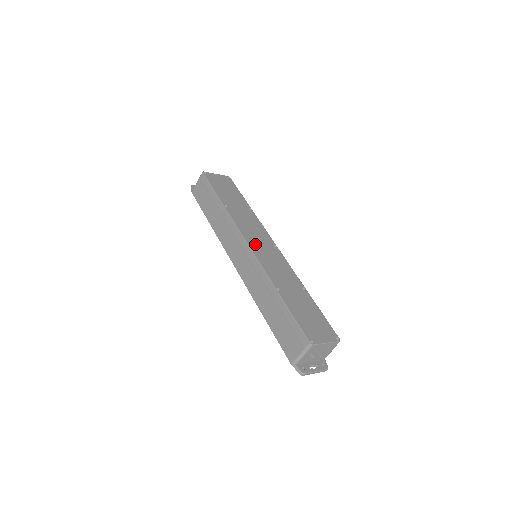
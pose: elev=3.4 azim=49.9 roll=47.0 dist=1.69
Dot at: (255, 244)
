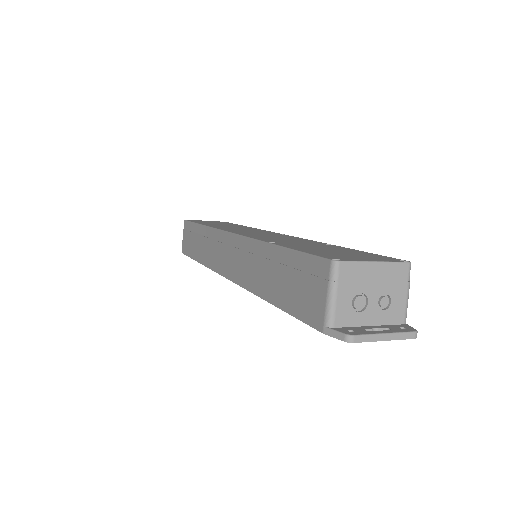
Dot at: (243, 232)
